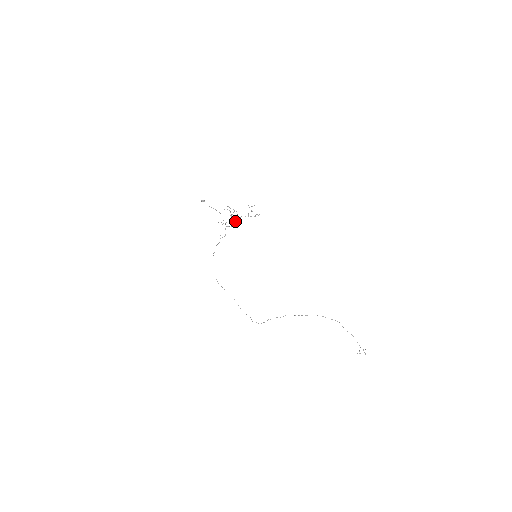
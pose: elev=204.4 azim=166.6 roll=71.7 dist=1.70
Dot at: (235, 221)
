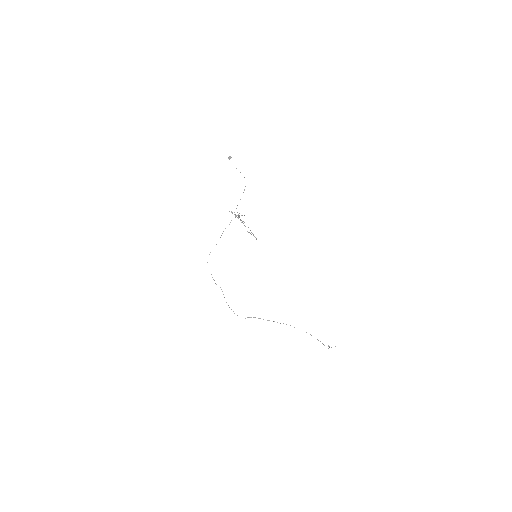
Dot at: occluded
